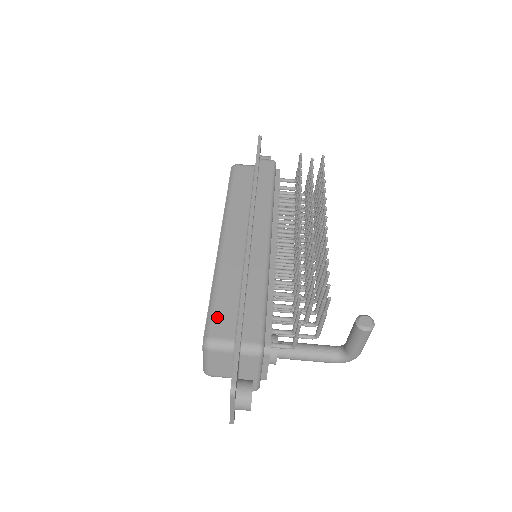
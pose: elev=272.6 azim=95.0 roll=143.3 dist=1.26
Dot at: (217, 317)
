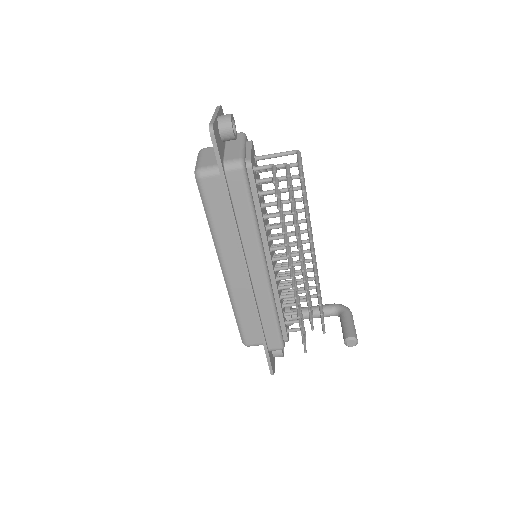
Dot at: (246, 333)
